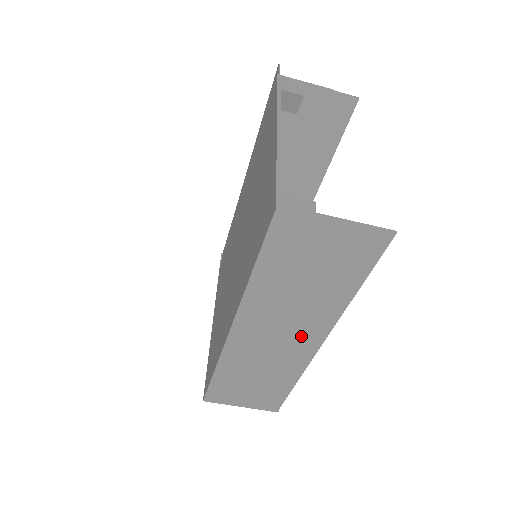
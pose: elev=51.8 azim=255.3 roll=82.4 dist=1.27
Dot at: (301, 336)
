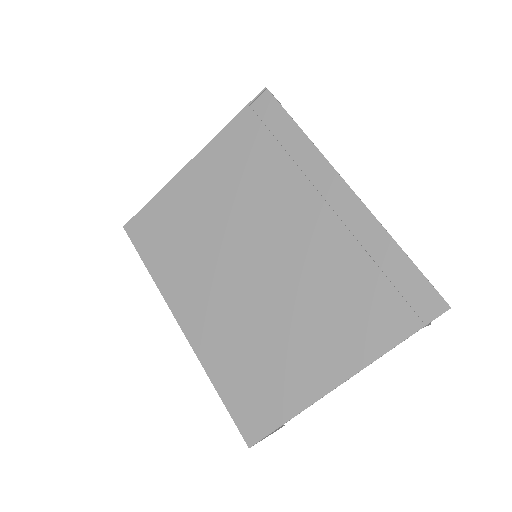
Dot at: occluded
